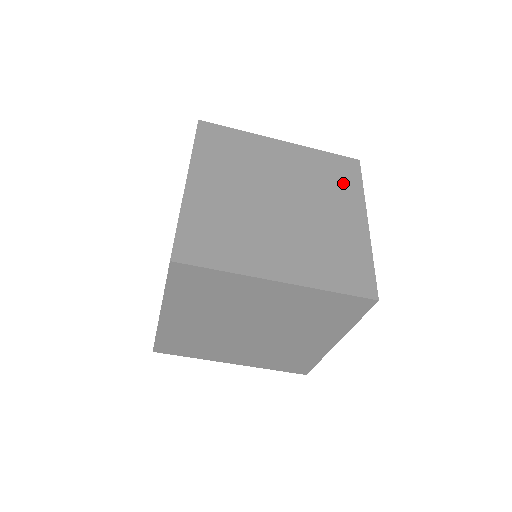
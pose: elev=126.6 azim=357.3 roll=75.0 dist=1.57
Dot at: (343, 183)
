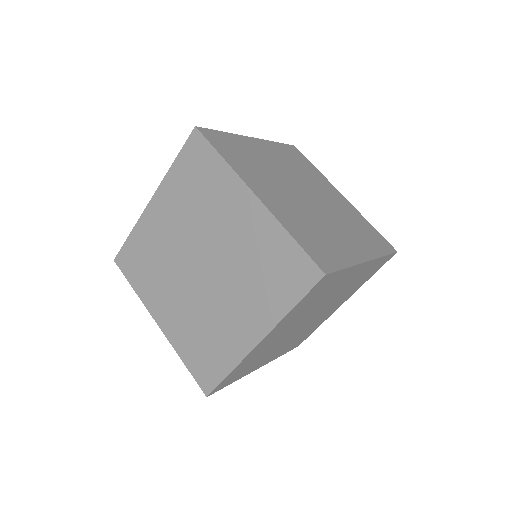
Dot at: (369, 240)
